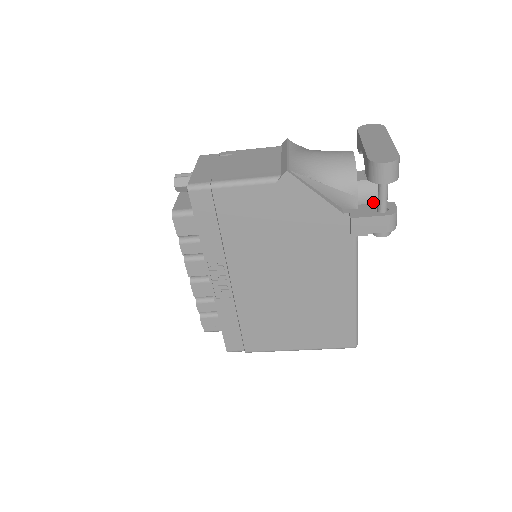
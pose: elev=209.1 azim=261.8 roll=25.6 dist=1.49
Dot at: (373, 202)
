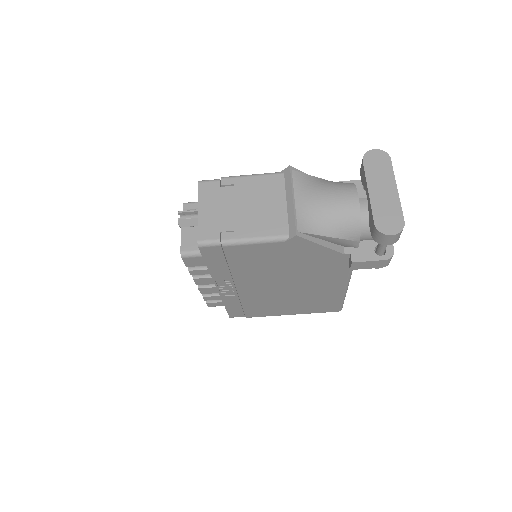
Dot at: occluded
